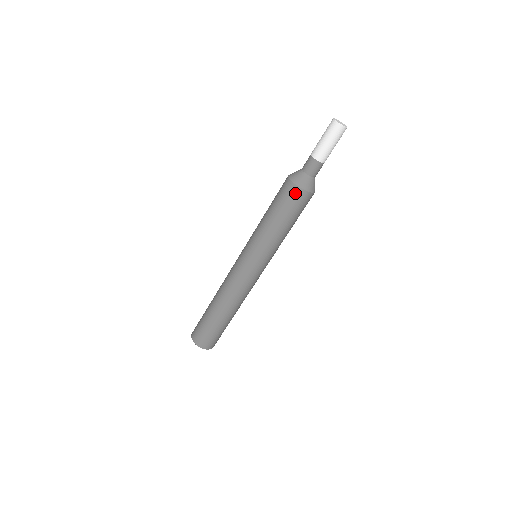
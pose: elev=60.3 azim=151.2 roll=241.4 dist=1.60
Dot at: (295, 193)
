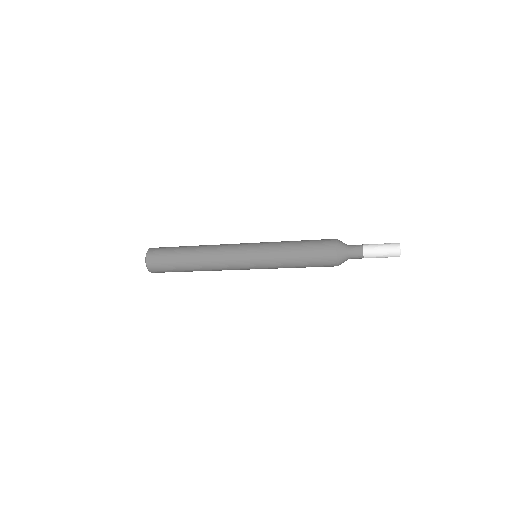
Dot at: occluded
